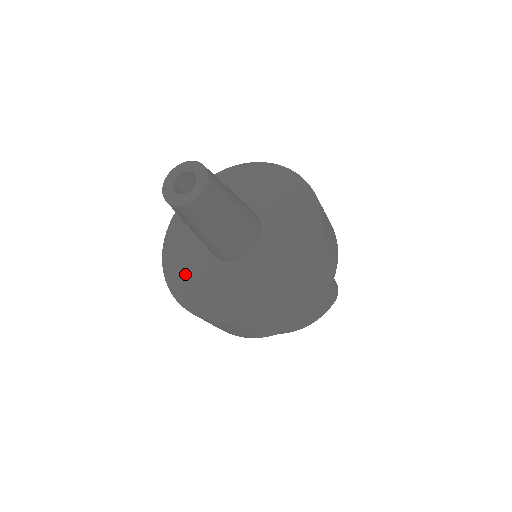
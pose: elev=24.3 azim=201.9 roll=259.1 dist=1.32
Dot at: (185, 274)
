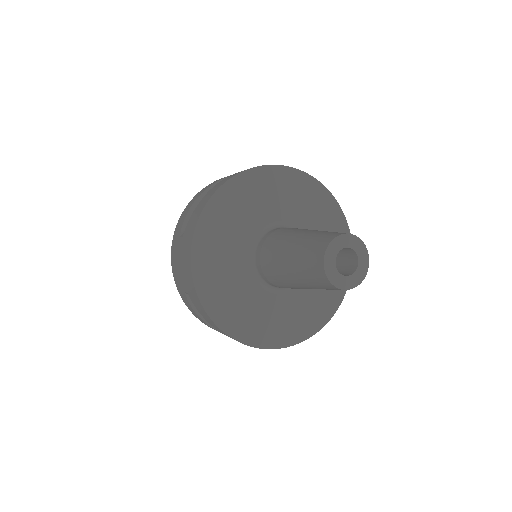
Dot at: (234, 308)
